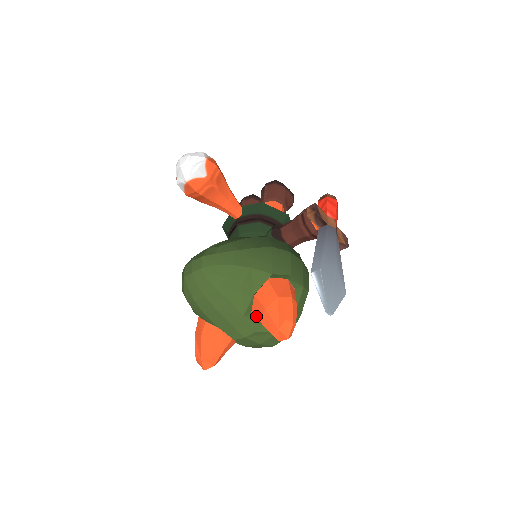
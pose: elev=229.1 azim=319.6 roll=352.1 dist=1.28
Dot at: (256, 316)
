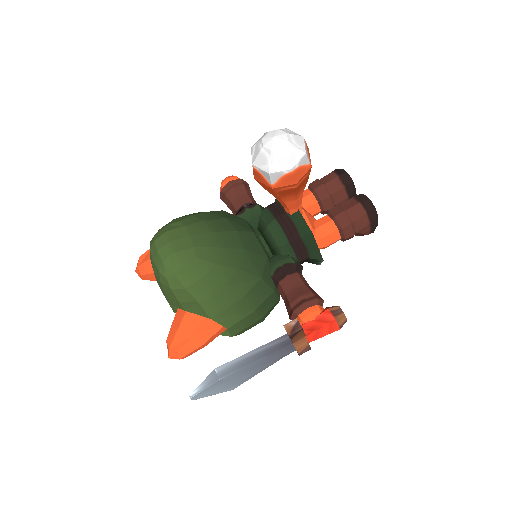
Dot at: (176, 315)
